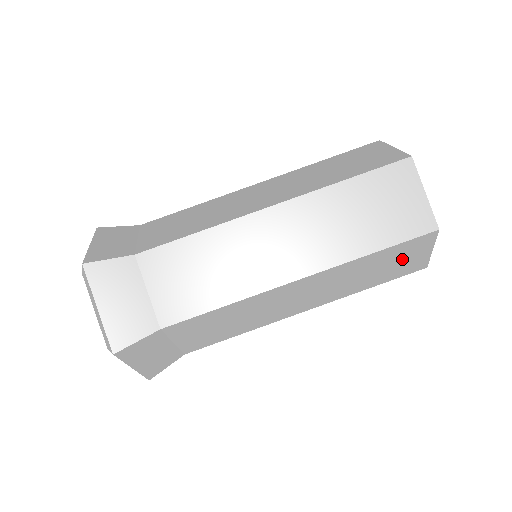
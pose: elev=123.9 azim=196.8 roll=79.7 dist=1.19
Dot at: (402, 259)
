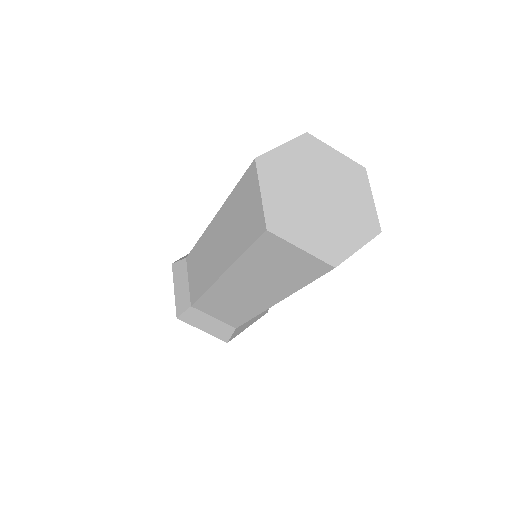
Dot at: (283, 260)
